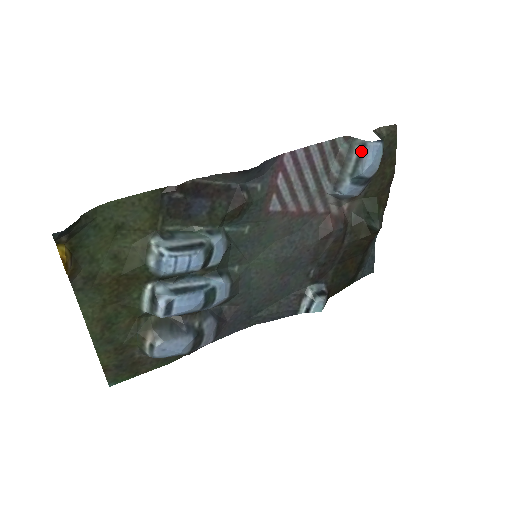
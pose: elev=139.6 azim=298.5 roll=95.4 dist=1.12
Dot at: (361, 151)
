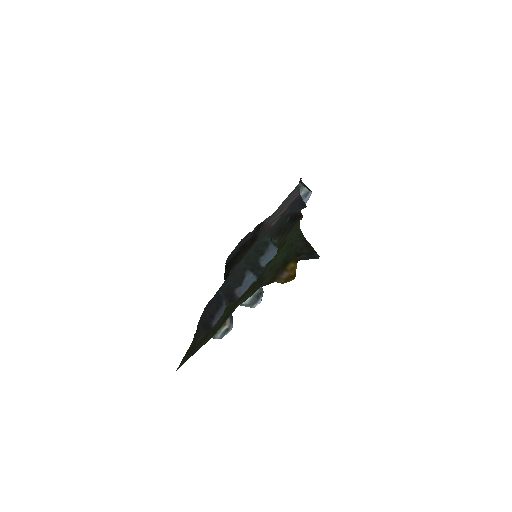
Dot at: (305, 196)
